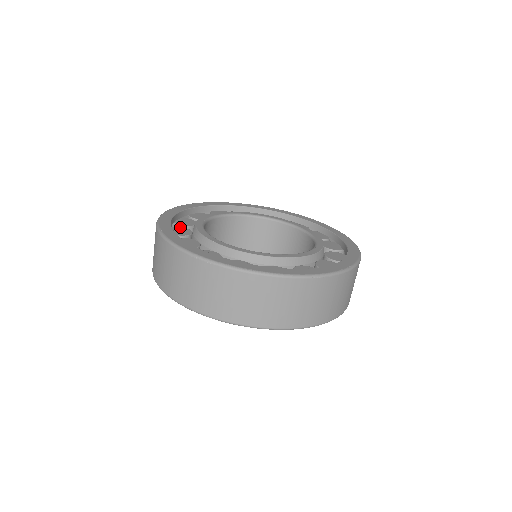
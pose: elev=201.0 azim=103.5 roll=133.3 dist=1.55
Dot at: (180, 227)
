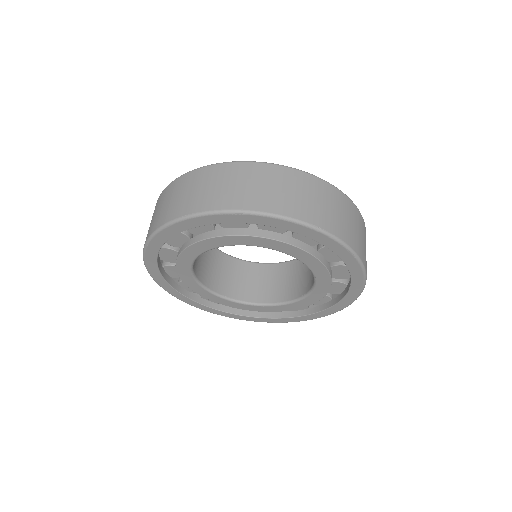
Dot at: occluded
